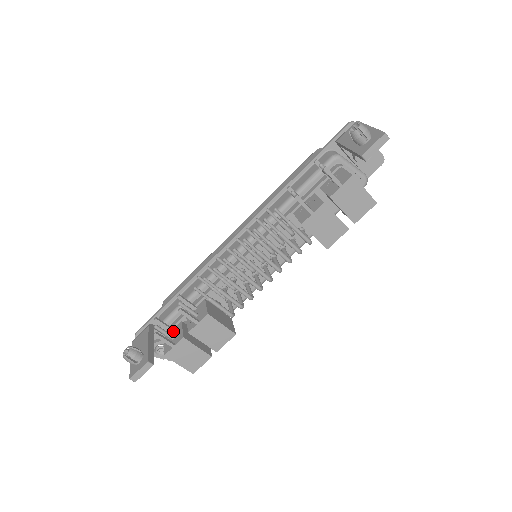
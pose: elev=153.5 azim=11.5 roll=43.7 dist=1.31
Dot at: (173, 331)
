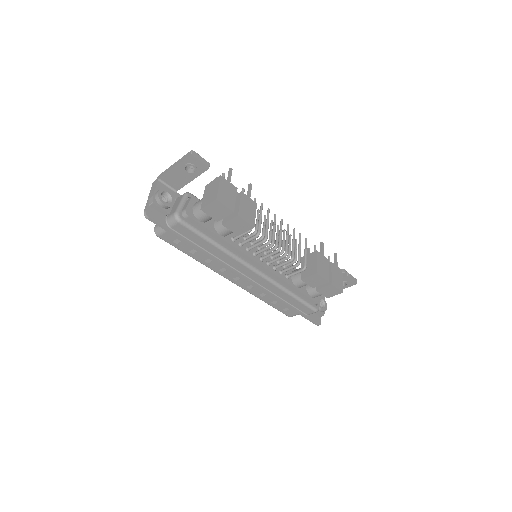
Dot at: occluded
